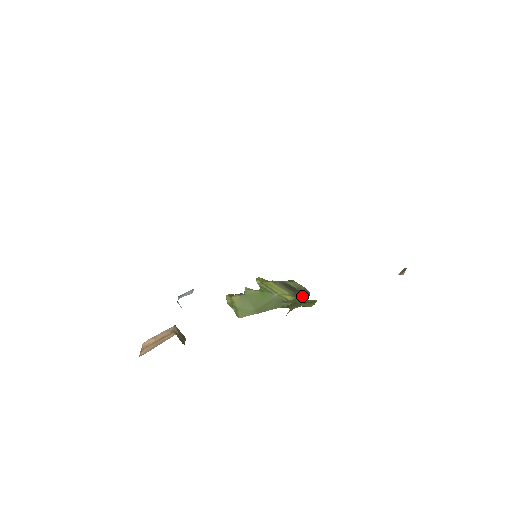
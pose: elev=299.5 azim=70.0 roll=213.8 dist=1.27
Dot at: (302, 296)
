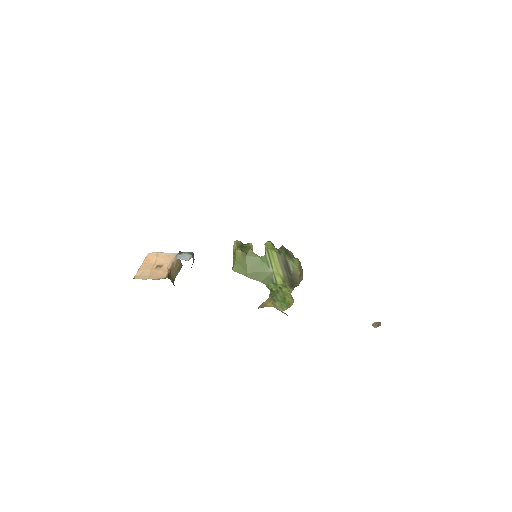
Dot at: (291, 284)
